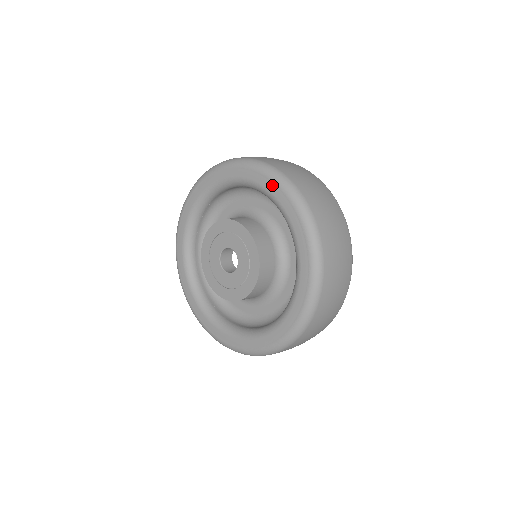
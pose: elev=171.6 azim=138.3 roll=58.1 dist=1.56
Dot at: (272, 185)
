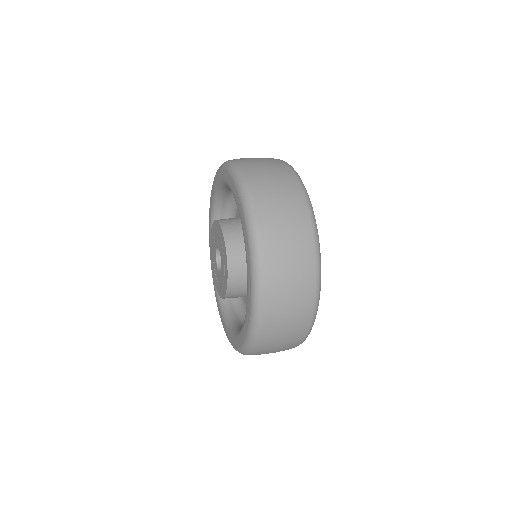
Dot at: (220, 173)
